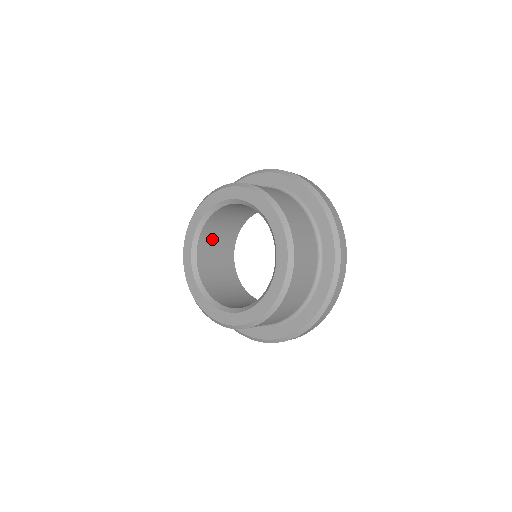
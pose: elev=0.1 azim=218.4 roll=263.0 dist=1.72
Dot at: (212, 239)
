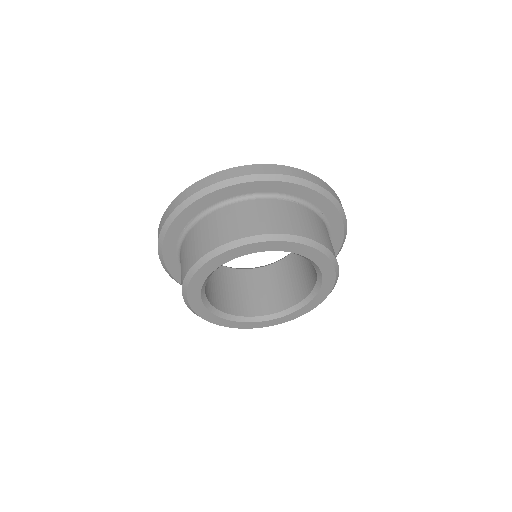
Dot at: (213, 290)
